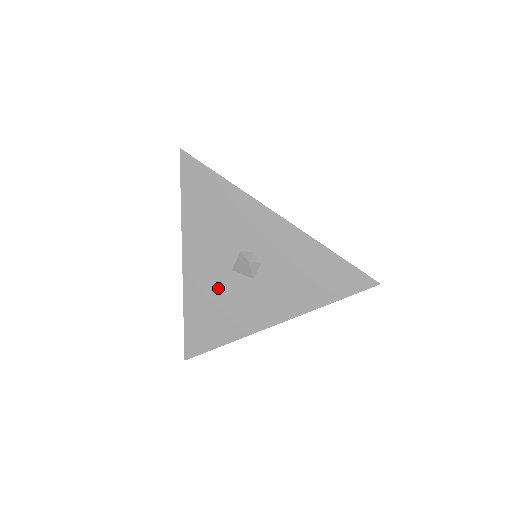
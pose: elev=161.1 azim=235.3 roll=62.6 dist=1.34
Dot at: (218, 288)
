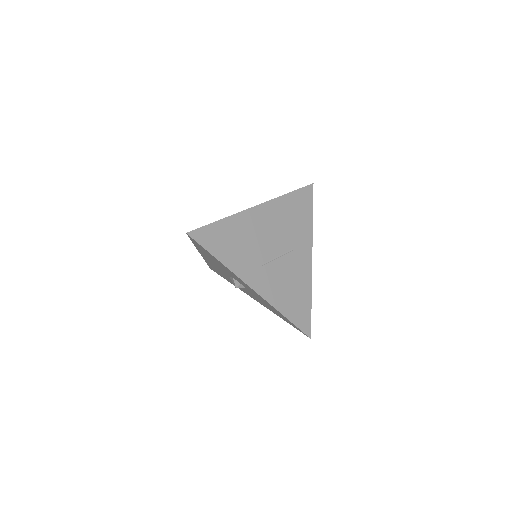
Dot at: (223, 273)
